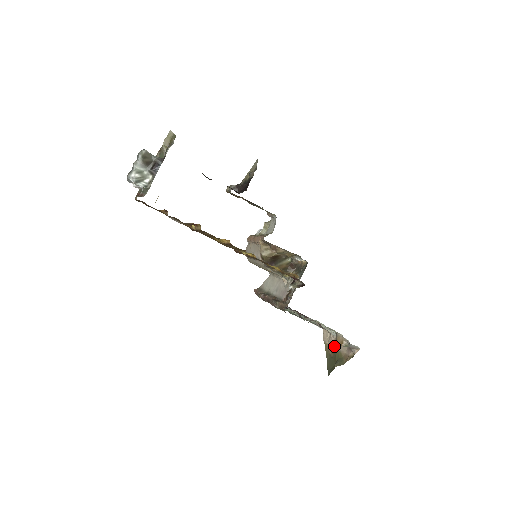
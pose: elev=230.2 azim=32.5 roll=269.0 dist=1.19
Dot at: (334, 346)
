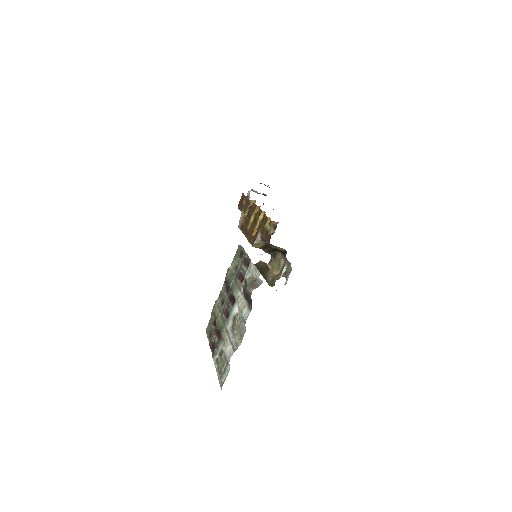
Dot at: occluded
